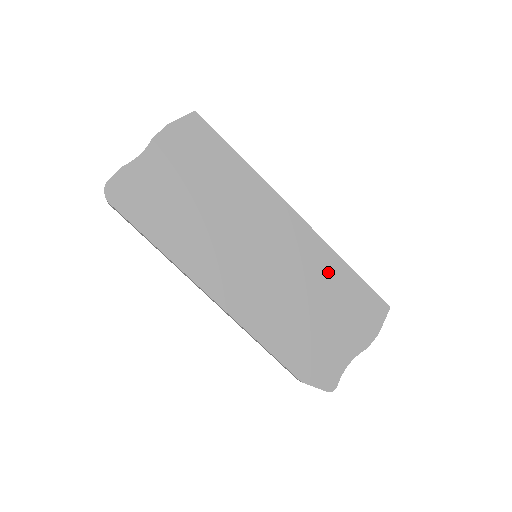
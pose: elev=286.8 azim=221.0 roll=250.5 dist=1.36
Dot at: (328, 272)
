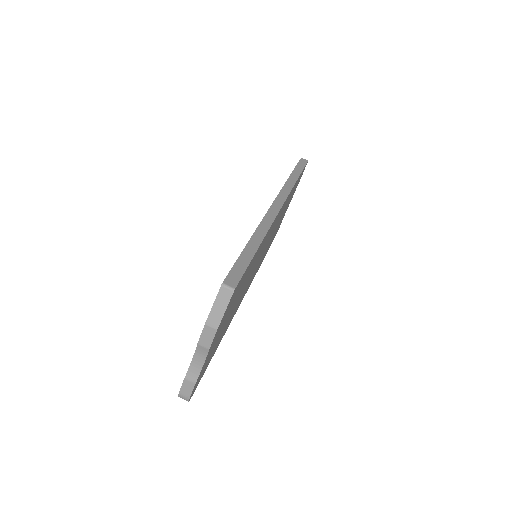
Dot at: occluded
